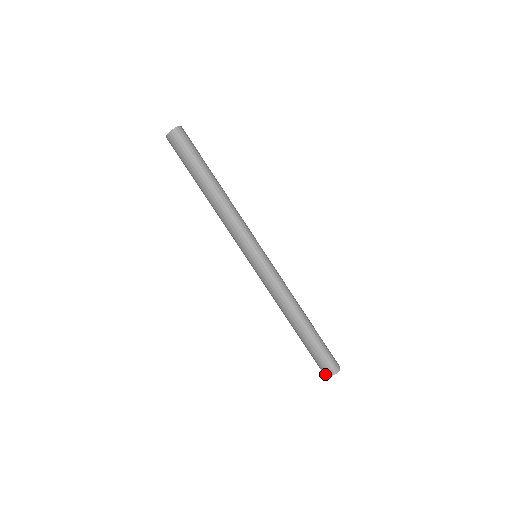
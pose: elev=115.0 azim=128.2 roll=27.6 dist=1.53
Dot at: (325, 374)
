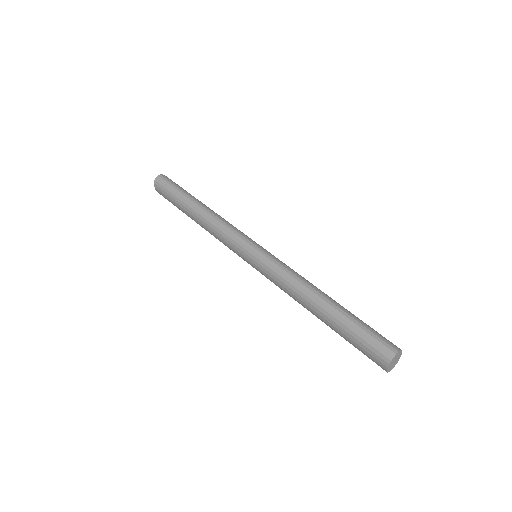
Dot at: (384, 366)
